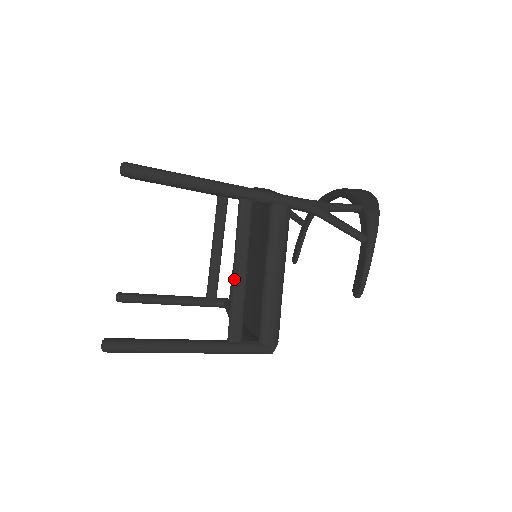
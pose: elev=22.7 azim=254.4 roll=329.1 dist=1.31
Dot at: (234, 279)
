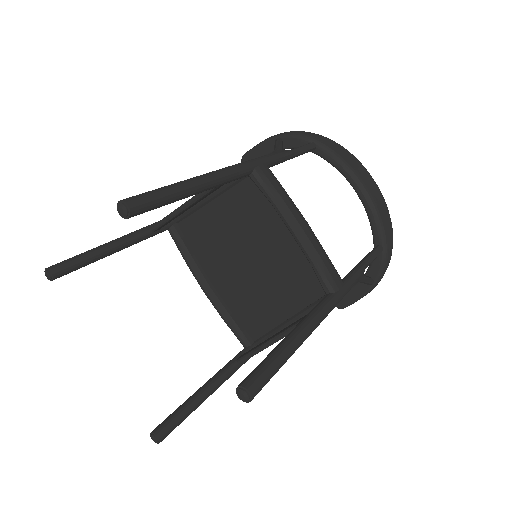
Dot at: occluded
